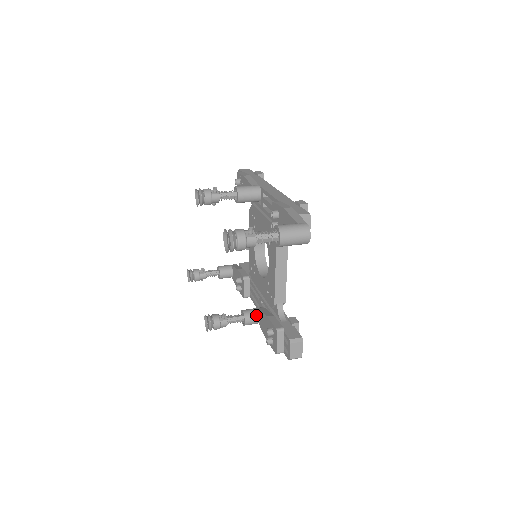
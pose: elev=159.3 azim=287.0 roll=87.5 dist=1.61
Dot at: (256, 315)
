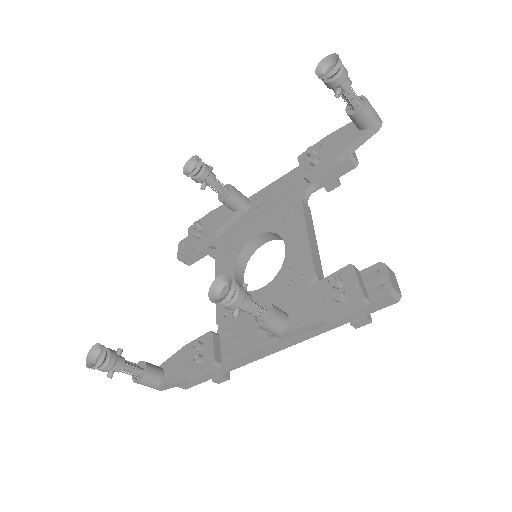
Dot at: (282, 310)
